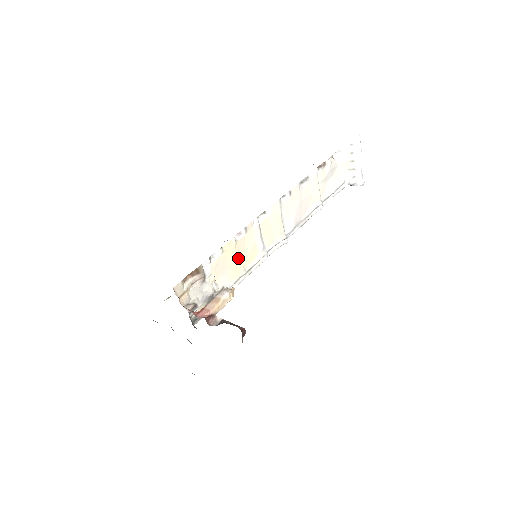
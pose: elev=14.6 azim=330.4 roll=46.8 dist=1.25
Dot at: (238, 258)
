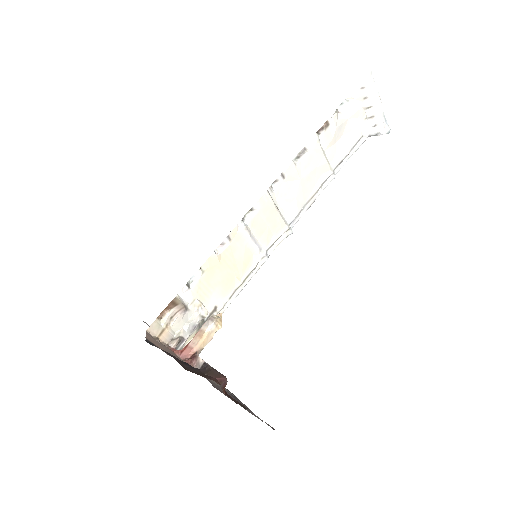
Dot at: (227, 271)
